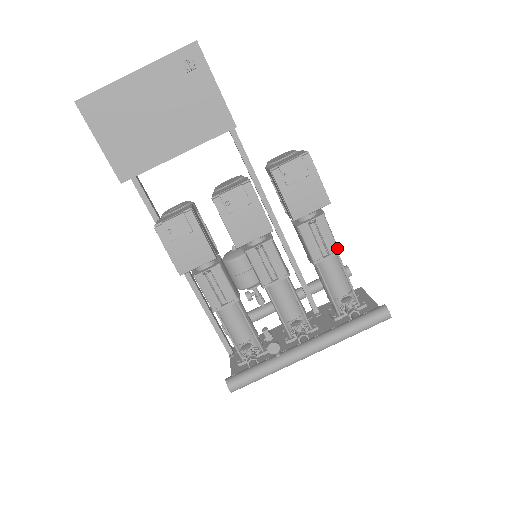
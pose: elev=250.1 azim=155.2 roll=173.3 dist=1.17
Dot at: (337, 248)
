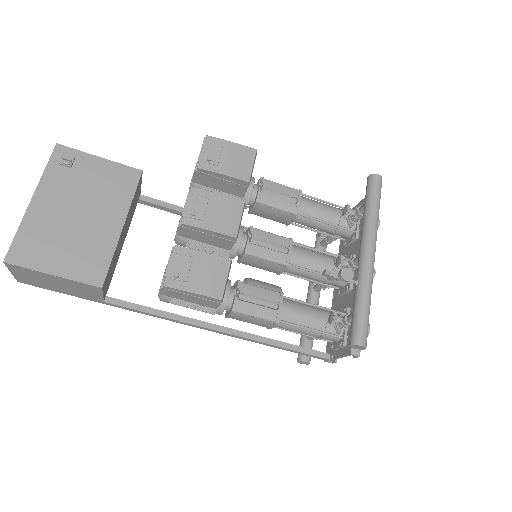
Dot at: (297, 190)
